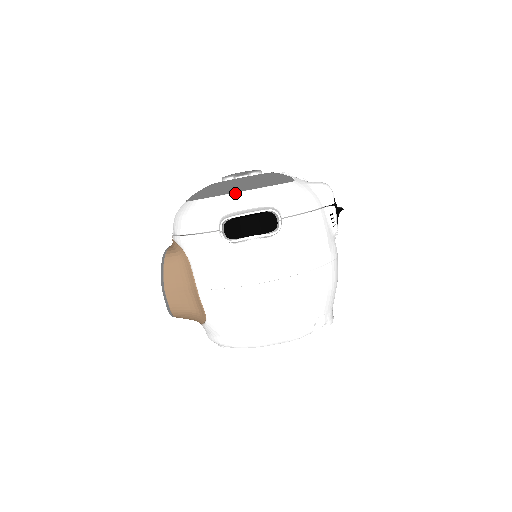
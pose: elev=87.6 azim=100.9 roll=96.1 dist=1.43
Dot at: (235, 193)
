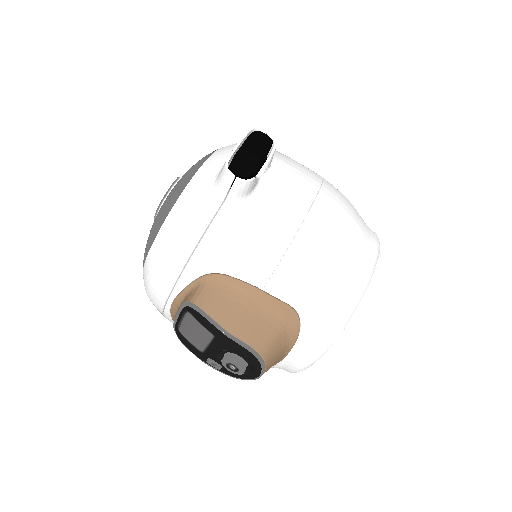
Dot at: (196, 173)
